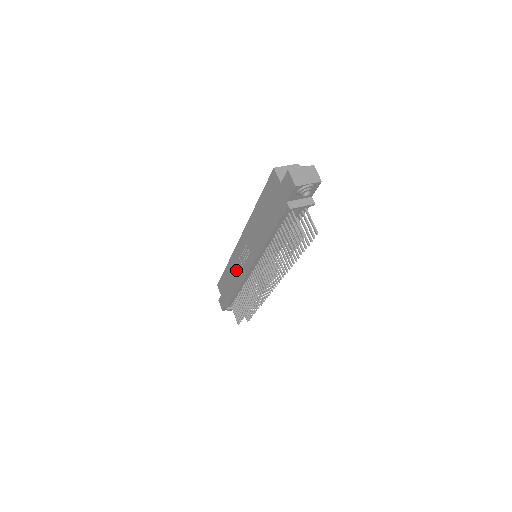
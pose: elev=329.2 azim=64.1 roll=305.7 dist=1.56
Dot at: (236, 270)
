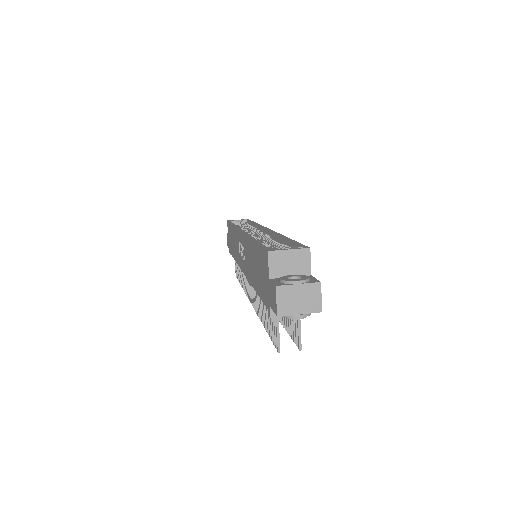
Dot at: (236, 246)
